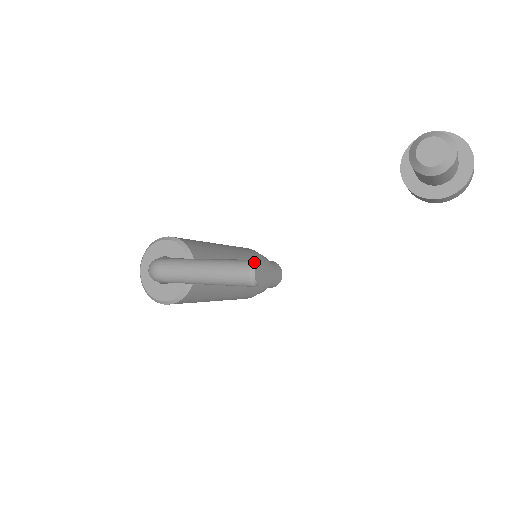
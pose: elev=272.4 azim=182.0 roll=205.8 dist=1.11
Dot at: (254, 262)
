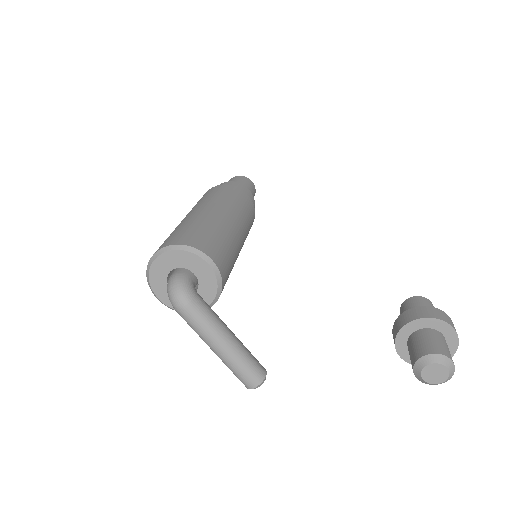
Dot at: (265, 379)
